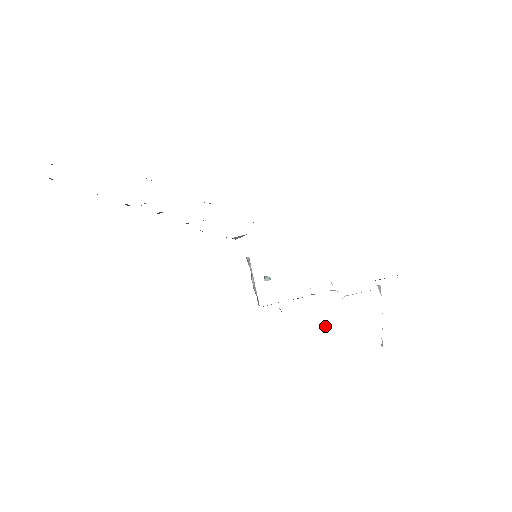
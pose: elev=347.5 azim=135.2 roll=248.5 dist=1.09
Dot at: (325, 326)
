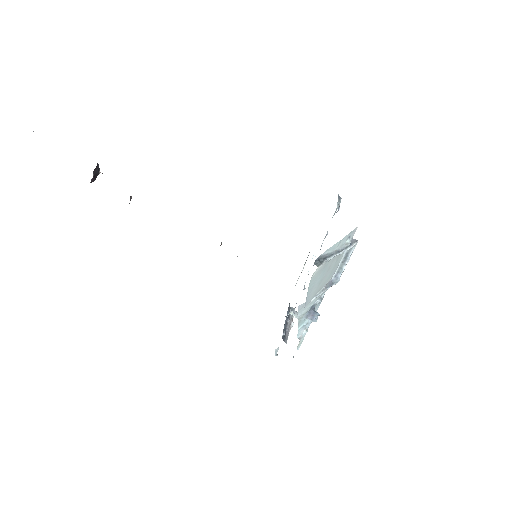
Dot at: (315, 318)
